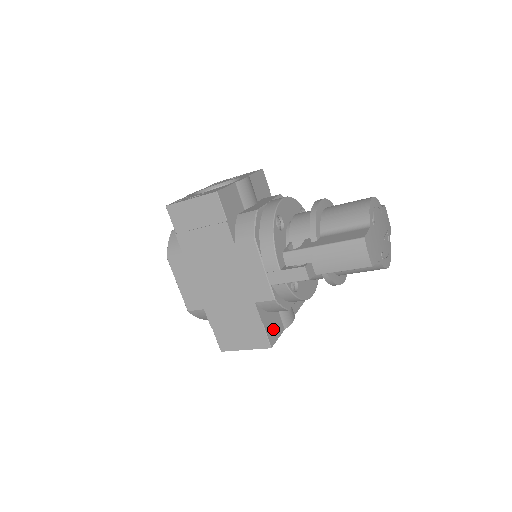
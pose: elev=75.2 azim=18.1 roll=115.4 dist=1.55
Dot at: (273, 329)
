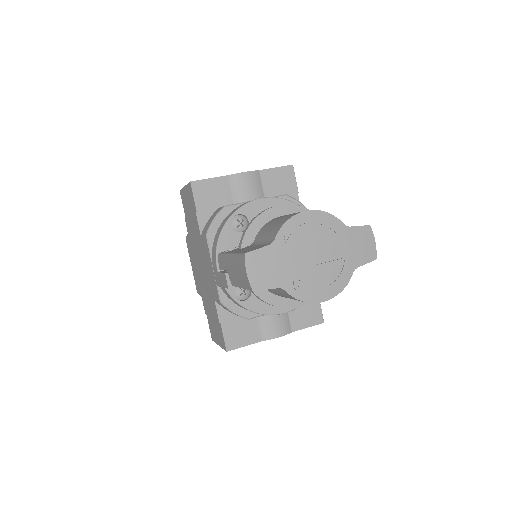
Dot at: (239, 334)
